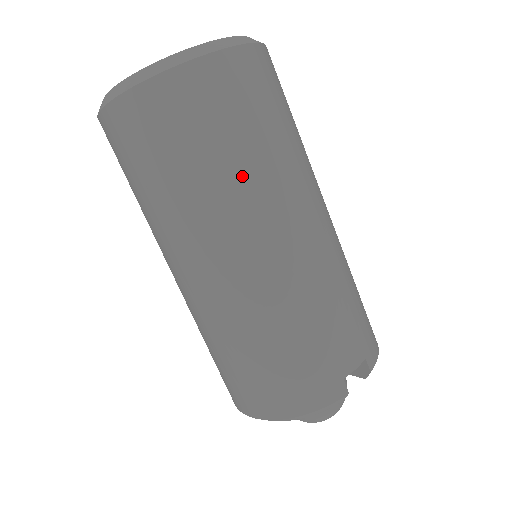
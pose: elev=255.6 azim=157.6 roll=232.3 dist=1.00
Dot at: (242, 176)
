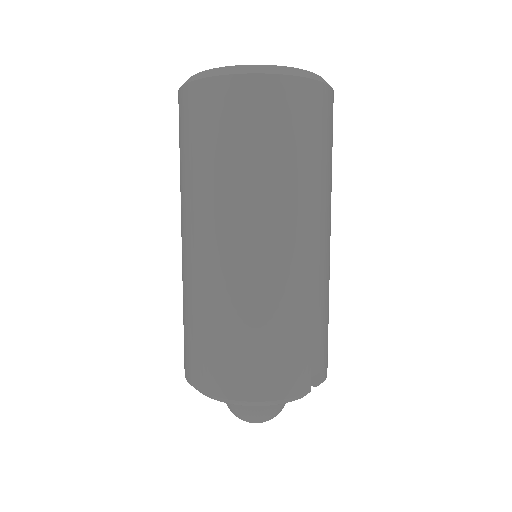
Dot at: (304, 179)
